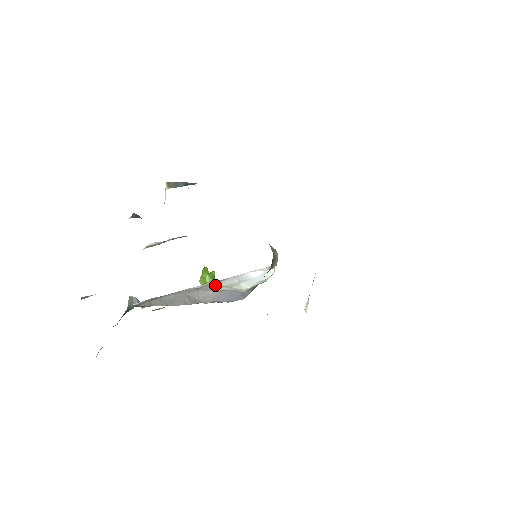
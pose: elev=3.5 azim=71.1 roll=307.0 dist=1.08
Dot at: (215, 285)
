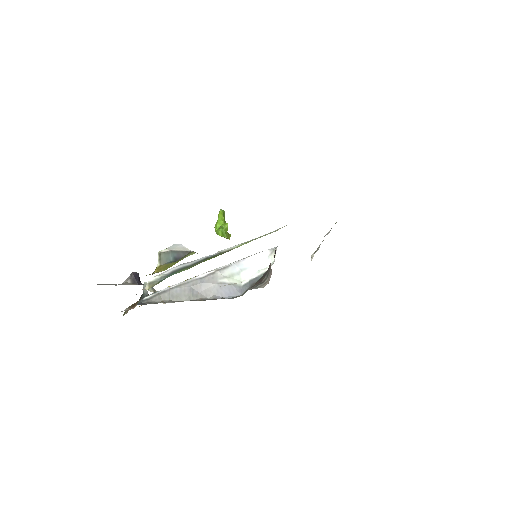
Dot at: (218, 275)
